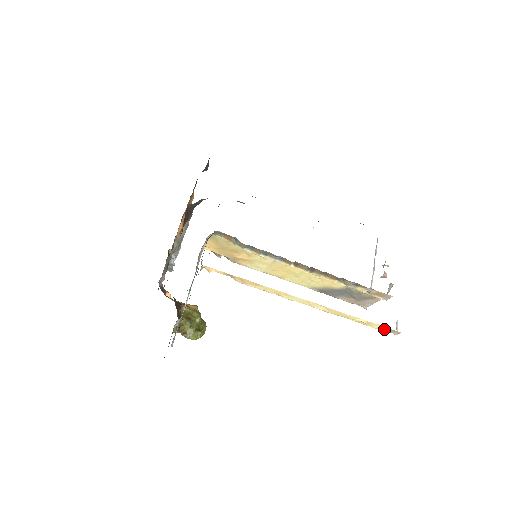
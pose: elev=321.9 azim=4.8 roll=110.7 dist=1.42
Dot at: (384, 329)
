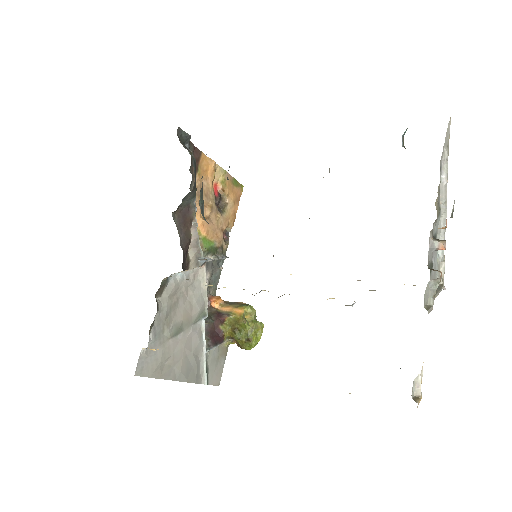
Dot at: occluded
